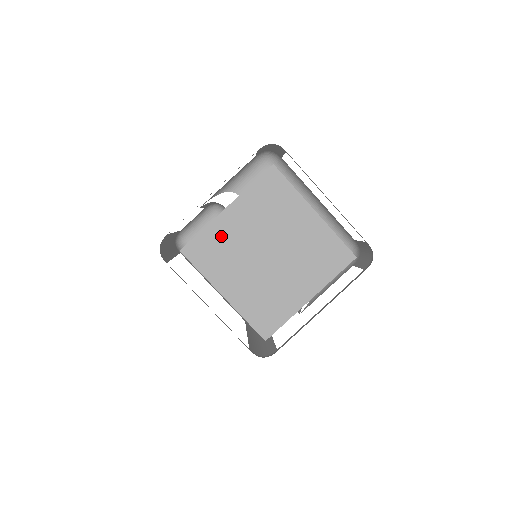
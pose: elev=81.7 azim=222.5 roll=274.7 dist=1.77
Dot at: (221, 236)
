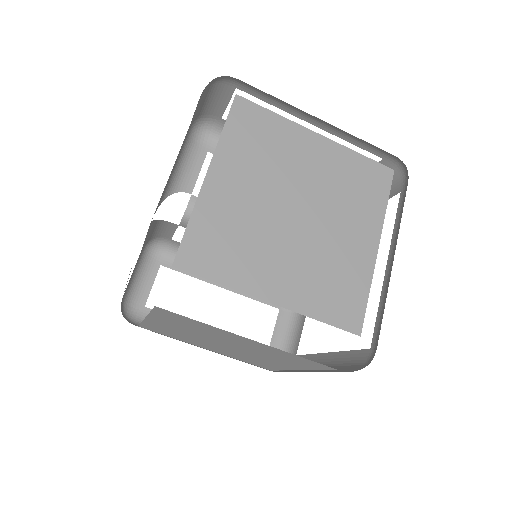
Dot at: (221, 216)
